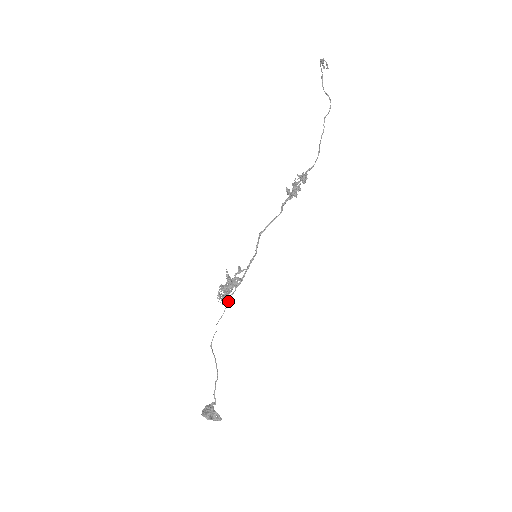
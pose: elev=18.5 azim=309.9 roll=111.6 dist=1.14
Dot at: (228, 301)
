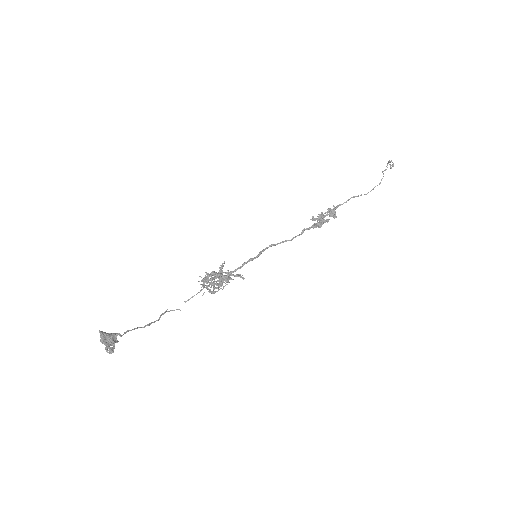
Dot at: (208, 285)
